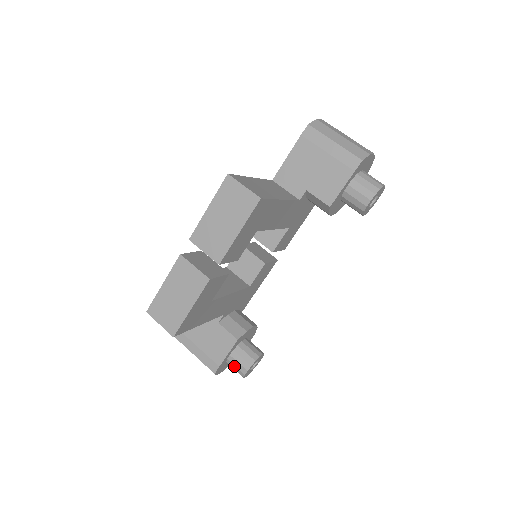
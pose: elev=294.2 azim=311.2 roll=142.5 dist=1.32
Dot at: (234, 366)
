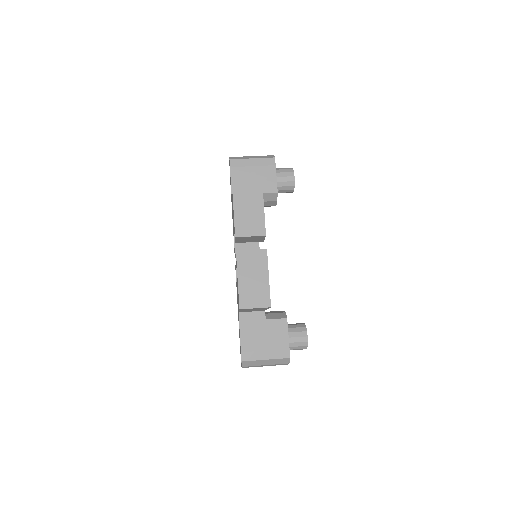
Dot at: (296, 343)
